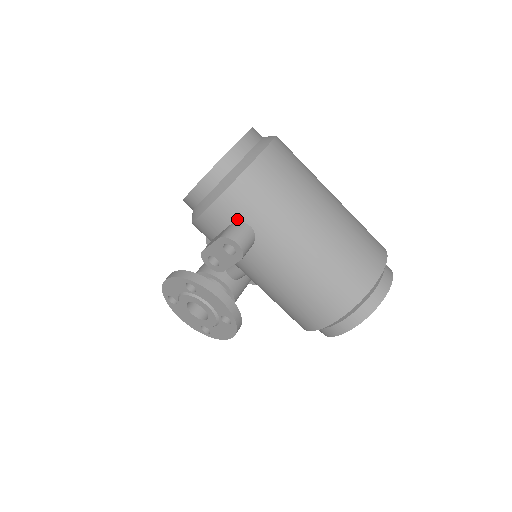
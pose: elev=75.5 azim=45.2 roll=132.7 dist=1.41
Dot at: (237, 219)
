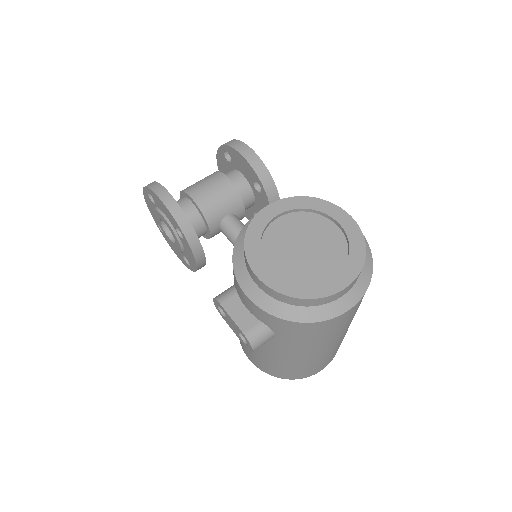
Dot at: (271, 327)
